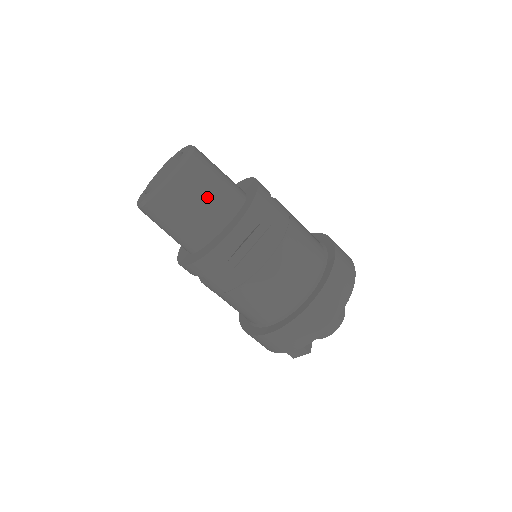
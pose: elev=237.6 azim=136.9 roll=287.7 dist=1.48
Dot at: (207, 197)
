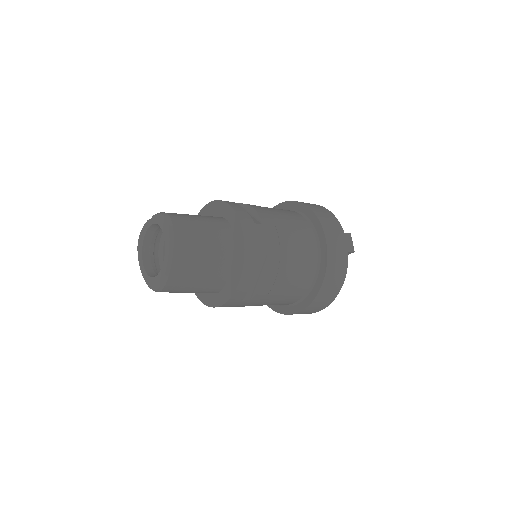
Dot at: occluded
